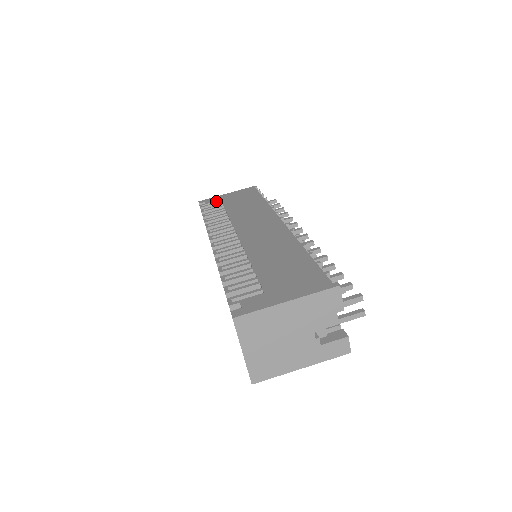
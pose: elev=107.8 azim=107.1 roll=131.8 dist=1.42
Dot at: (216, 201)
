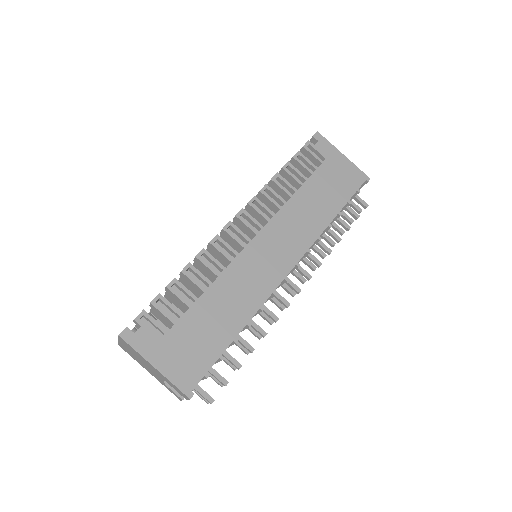
Dot at: (322, 155)
